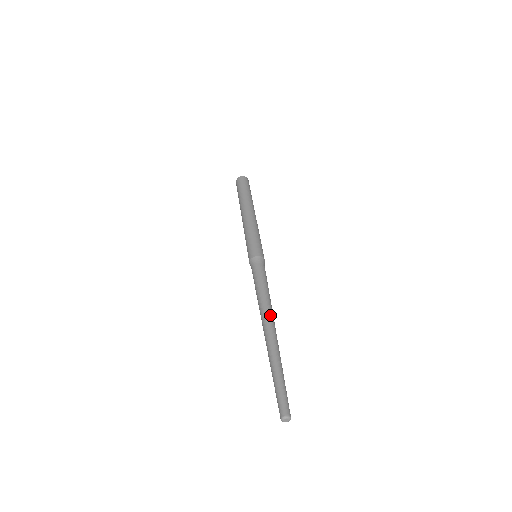
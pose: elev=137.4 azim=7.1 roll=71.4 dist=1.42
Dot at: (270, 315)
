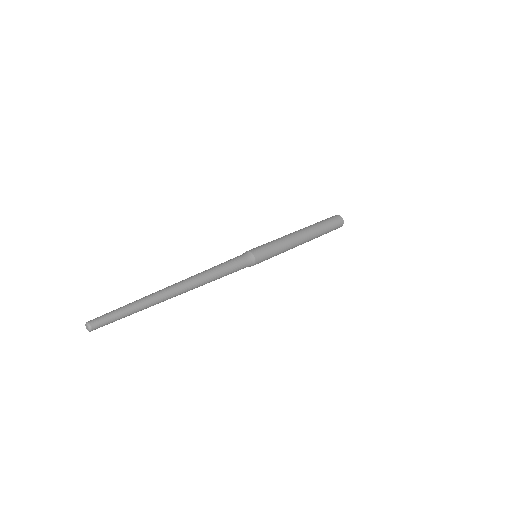
Dot at: (193, 284)
